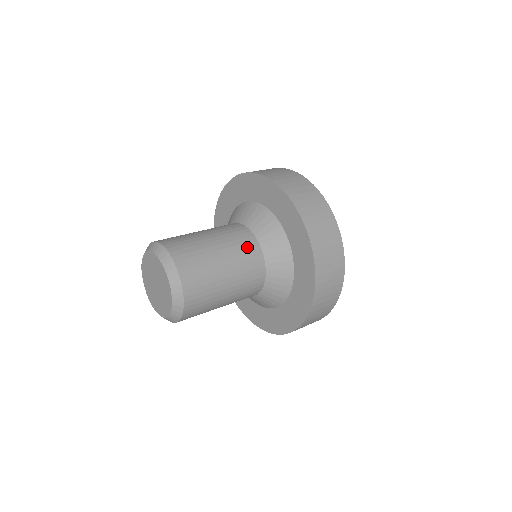
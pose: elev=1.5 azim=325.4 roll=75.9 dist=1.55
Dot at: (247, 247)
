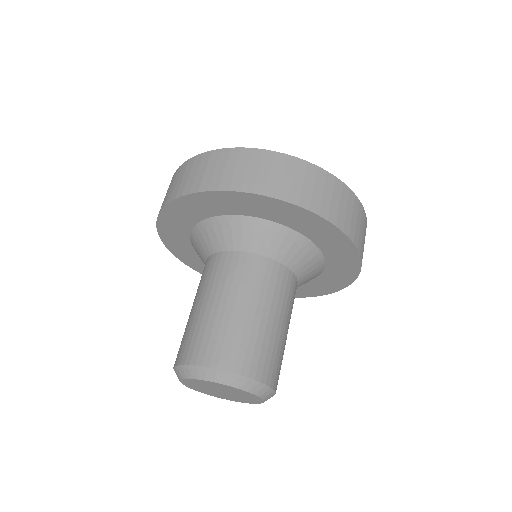
Dot at: (285, 286)
